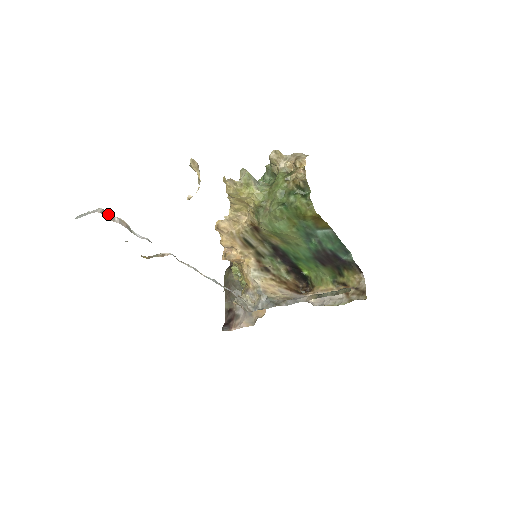
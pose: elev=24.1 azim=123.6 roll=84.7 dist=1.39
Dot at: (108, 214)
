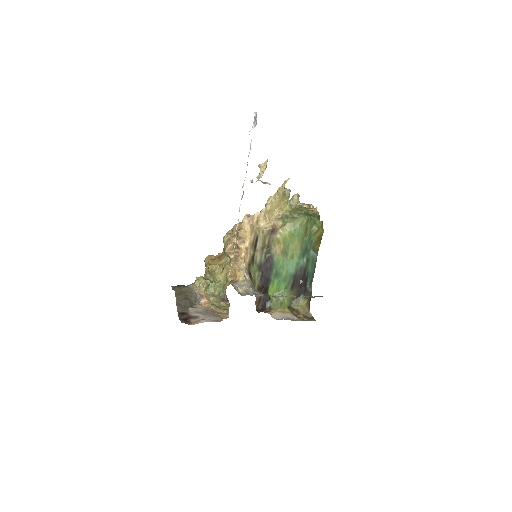
Dot at: occluded
